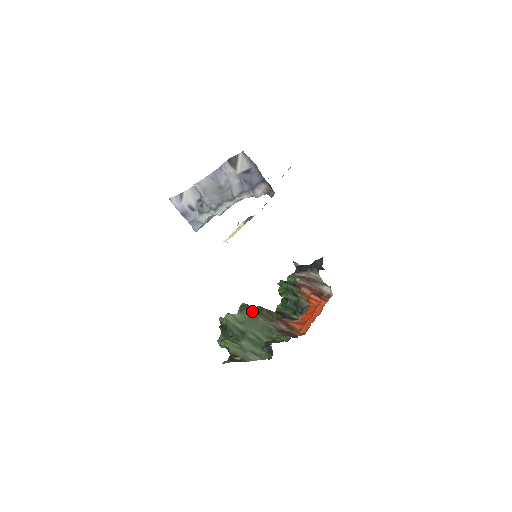
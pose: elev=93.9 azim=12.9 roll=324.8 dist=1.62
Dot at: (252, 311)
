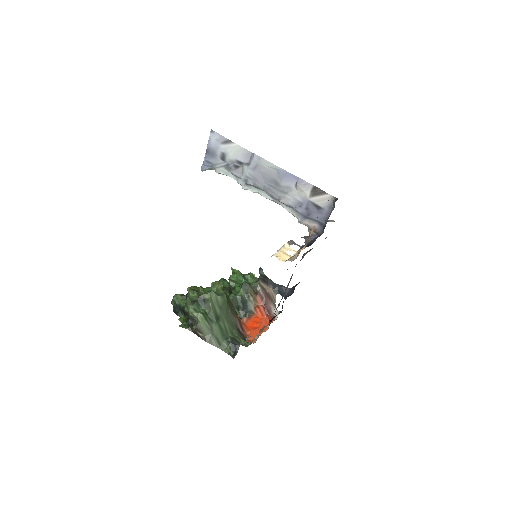
Dot at: occluded
